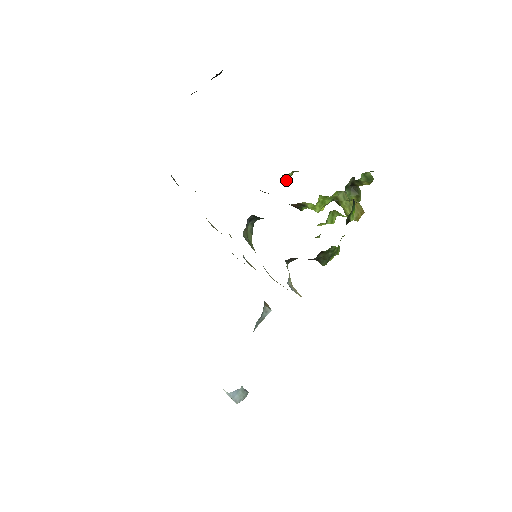
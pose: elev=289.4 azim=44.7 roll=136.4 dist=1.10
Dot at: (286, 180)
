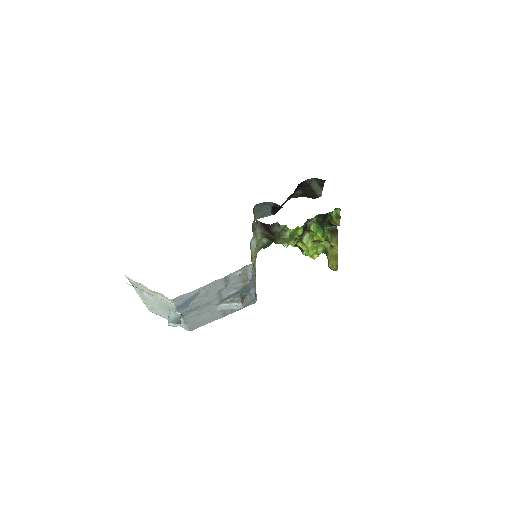
Dot at: occluded
